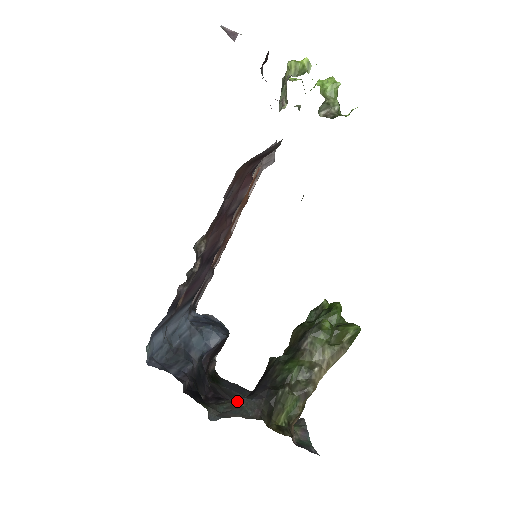
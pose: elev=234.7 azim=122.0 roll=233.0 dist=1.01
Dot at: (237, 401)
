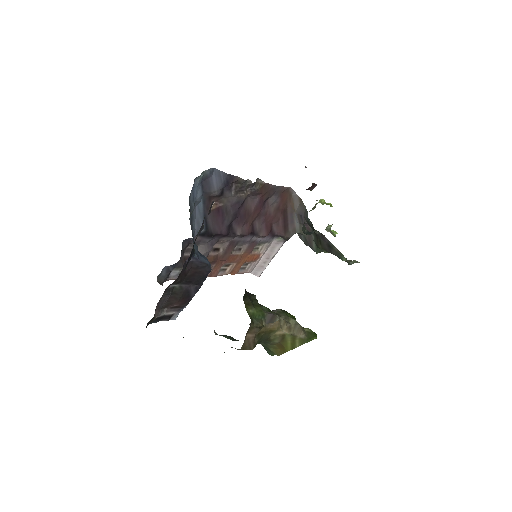
Dot at: occluded
